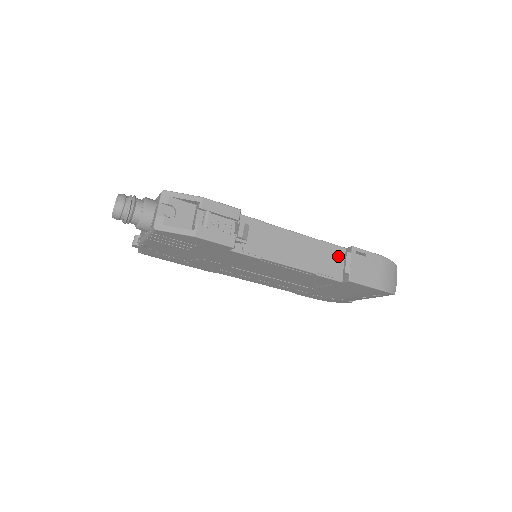
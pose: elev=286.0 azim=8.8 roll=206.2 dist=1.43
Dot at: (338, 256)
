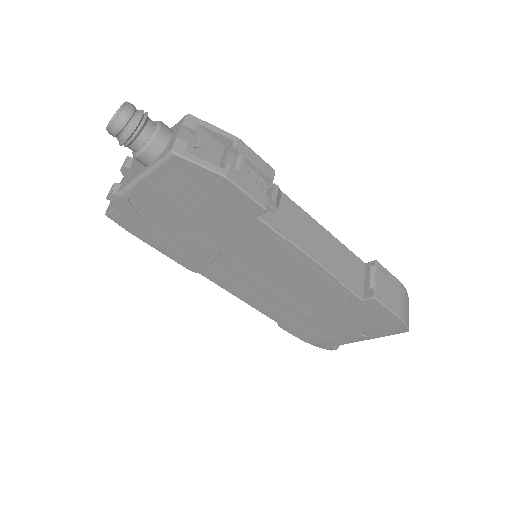
Dot at: (359, 269)
